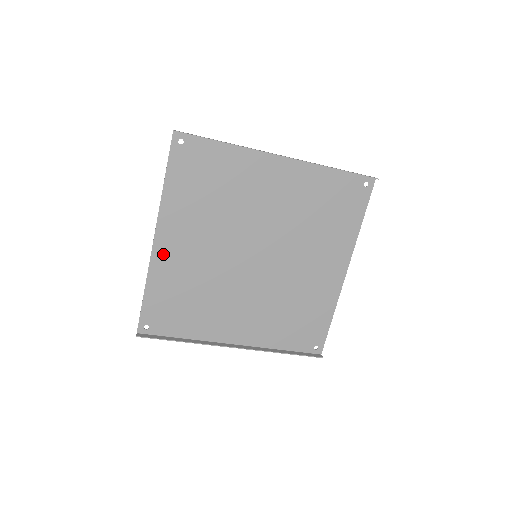
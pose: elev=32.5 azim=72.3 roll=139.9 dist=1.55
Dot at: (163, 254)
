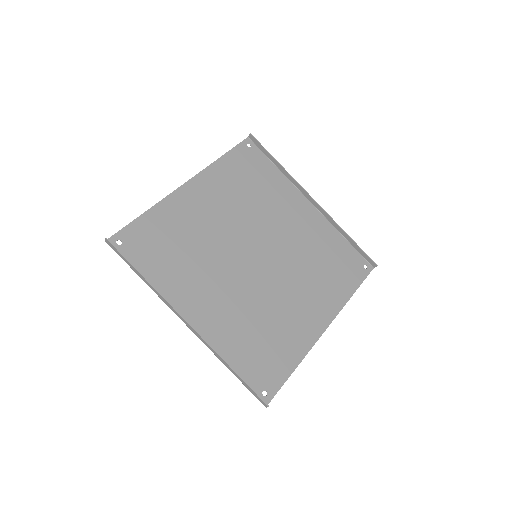
Dot at: (183, 198)
